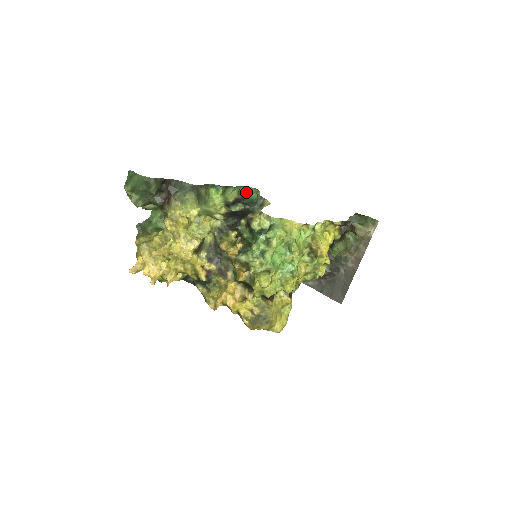
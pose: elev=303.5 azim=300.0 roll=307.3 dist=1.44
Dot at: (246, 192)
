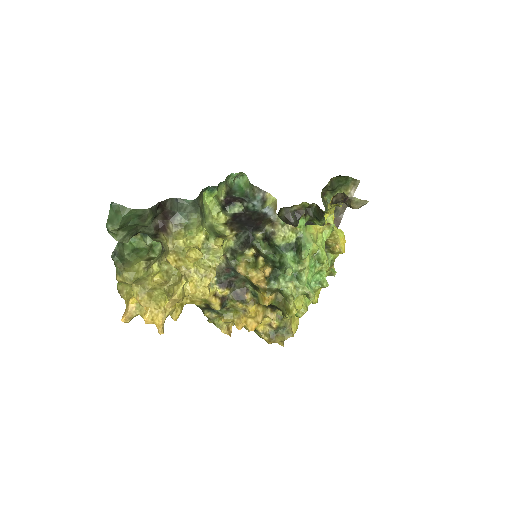
Dot at: (231, 179)
